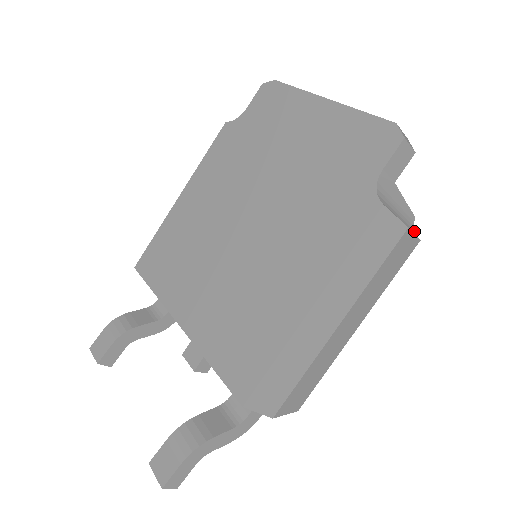
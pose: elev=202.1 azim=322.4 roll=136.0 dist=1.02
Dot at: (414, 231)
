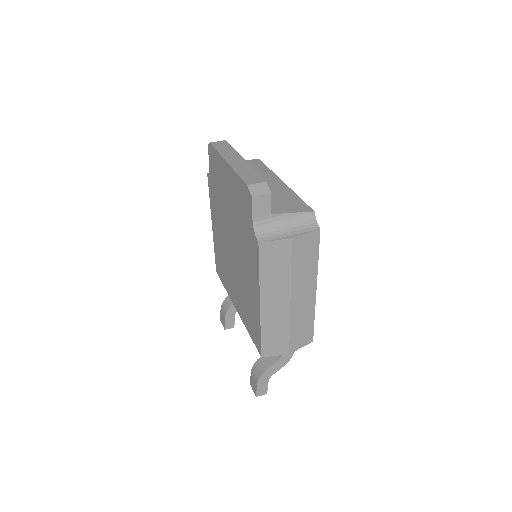
Dot at: (315, 223)
